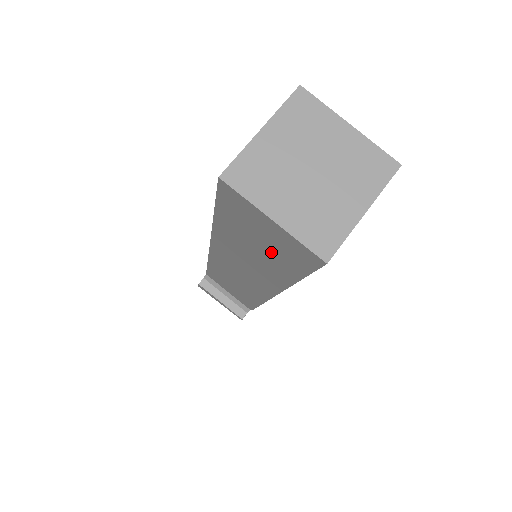
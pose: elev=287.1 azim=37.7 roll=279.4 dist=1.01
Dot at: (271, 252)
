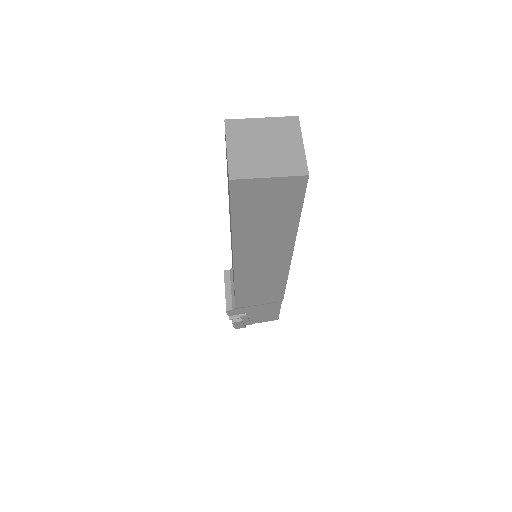
Dot at: occluded
